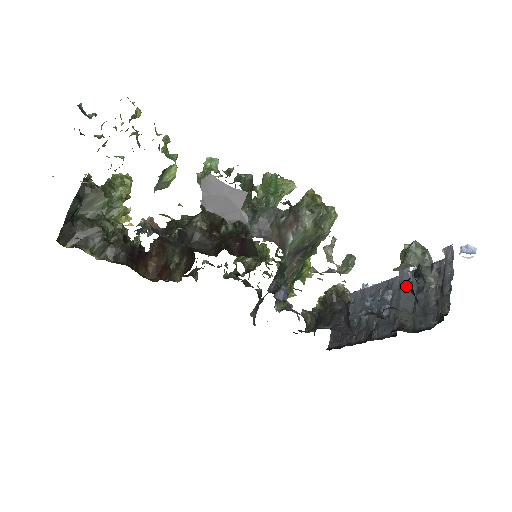
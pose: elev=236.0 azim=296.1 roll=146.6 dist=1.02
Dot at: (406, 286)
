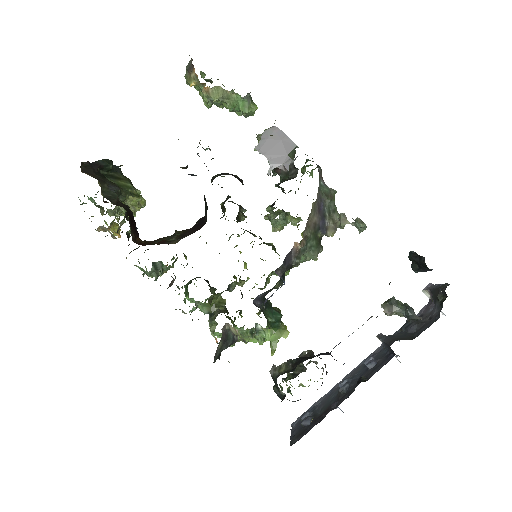
Dot at: (391, 335)
